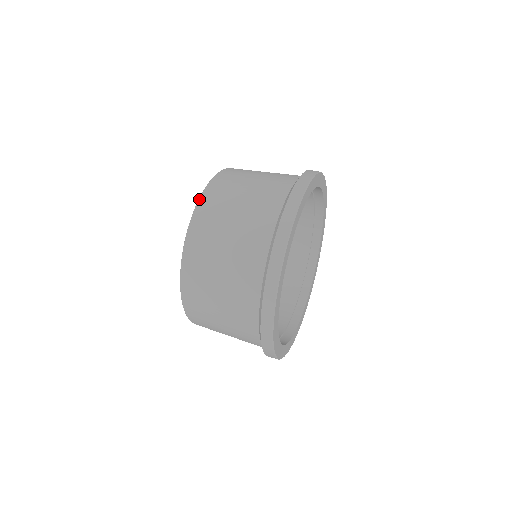
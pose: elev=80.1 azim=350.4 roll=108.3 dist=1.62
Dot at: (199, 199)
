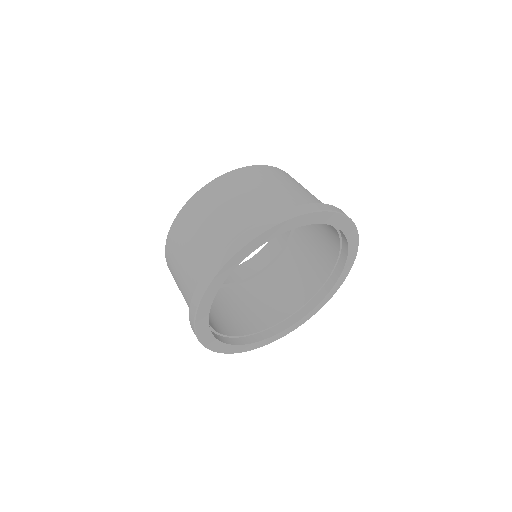
Dot at: (171, 226)
